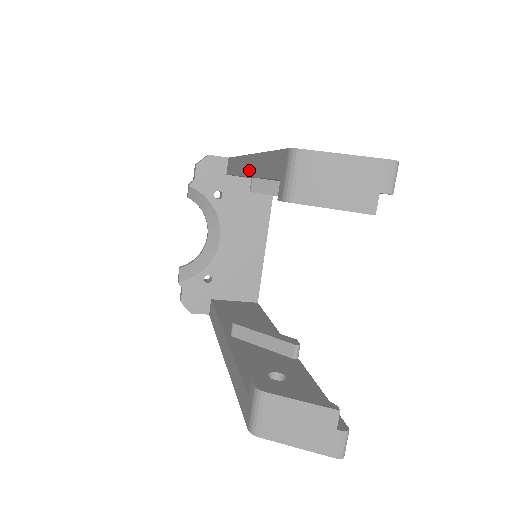
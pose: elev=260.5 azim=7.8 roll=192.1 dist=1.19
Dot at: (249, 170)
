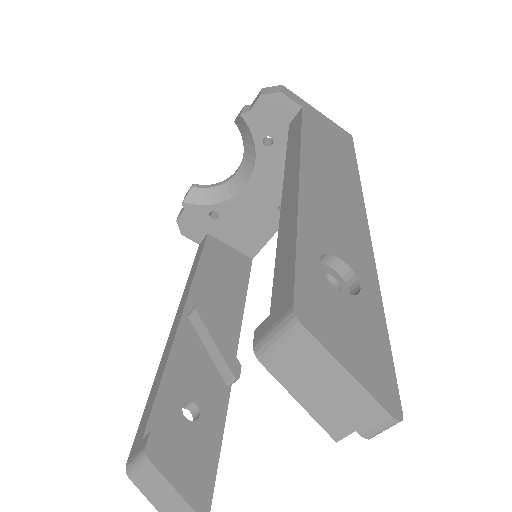
Dot at: (286, 195)
